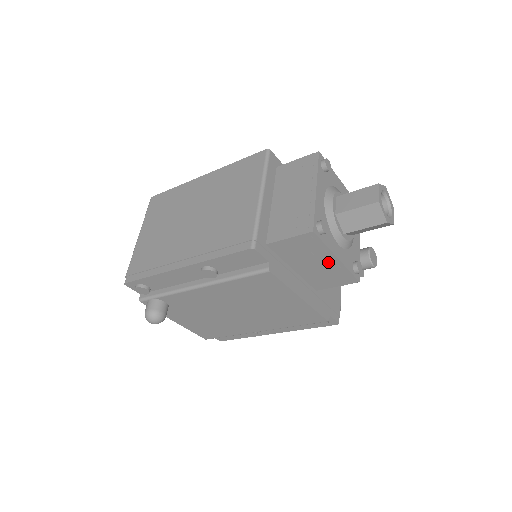
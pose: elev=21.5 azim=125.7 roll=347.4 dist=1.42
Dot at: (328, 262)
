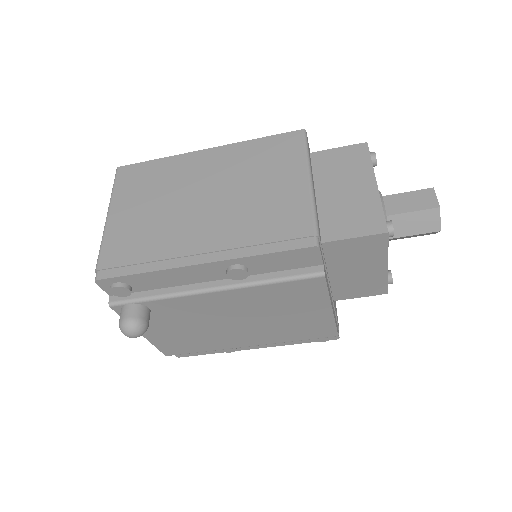
Dot at: (374, 269)
